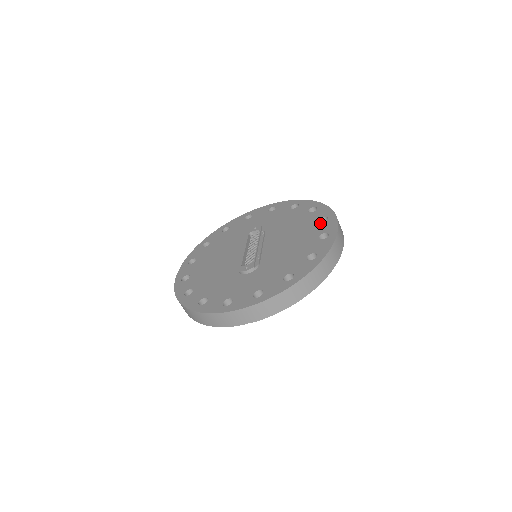
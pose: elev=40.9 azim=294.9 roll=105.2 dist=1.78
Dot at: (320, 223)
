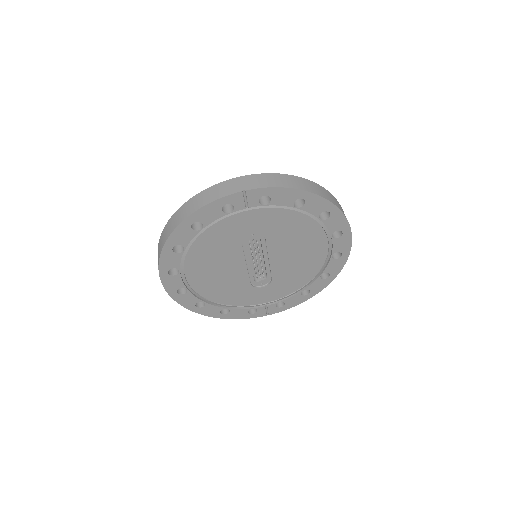
Dot at: occluded
